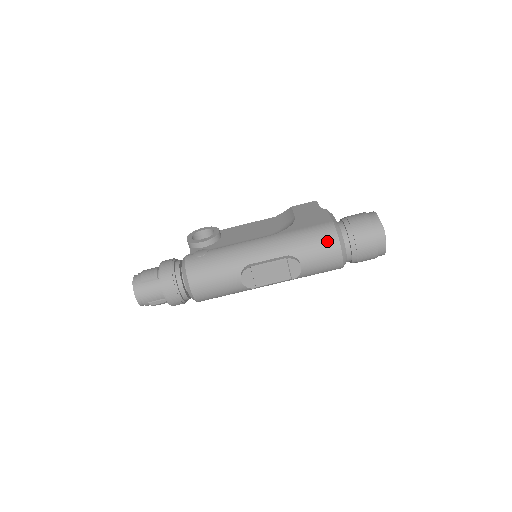
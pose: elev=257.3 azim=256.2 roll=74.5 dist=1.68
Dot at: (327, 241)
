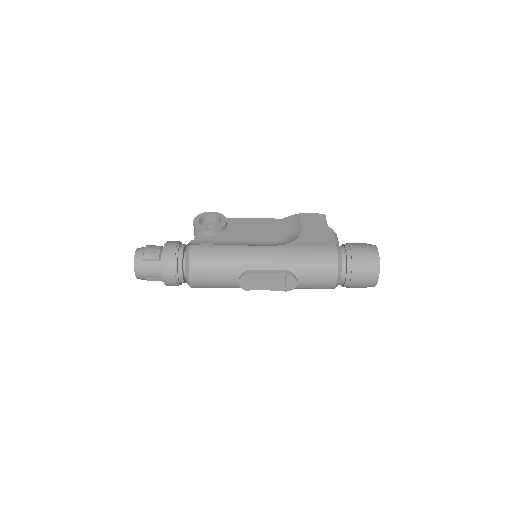
Dot at: (327, 266)
